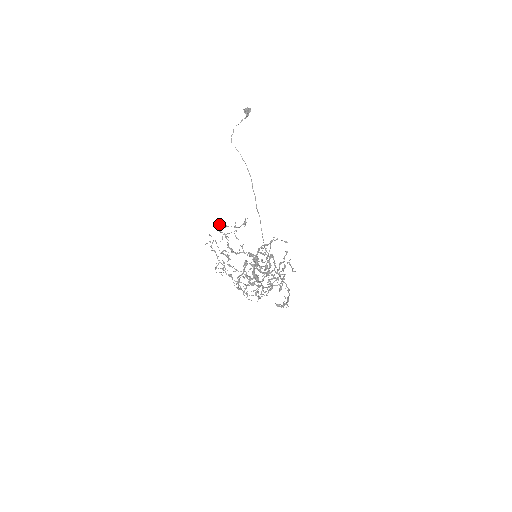
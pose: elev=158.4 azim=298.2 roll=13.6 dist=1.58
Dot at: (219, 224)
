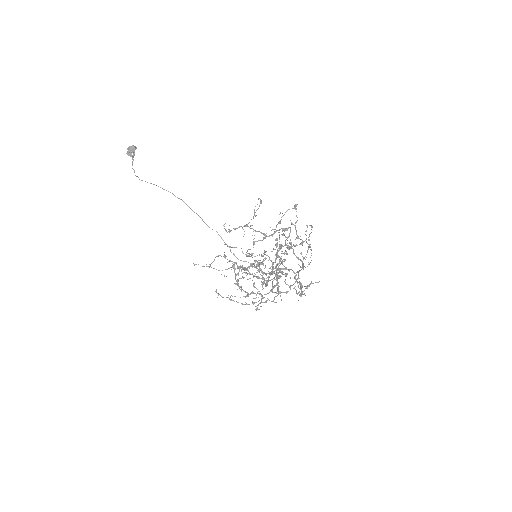
Dot at: occluded
